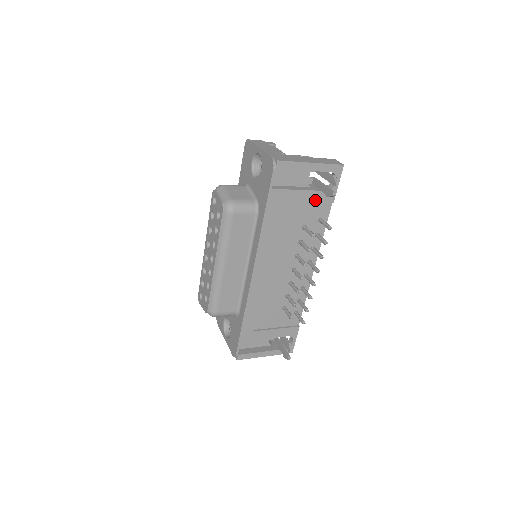
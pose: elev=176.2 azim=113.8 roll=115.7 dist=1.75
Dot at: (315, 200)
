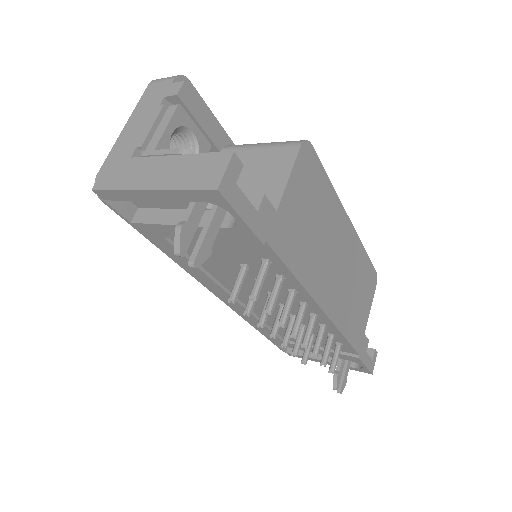
Dot at: (220, 238)
